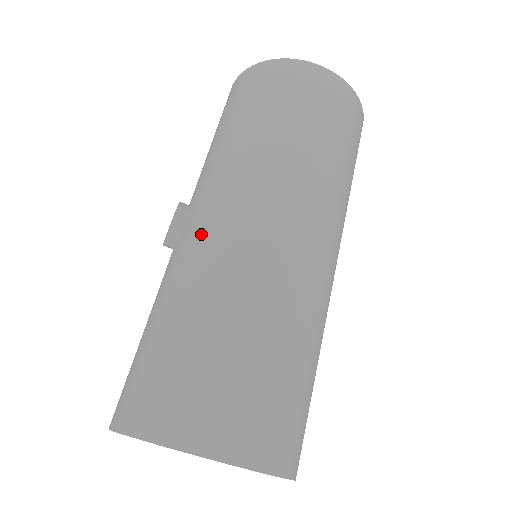
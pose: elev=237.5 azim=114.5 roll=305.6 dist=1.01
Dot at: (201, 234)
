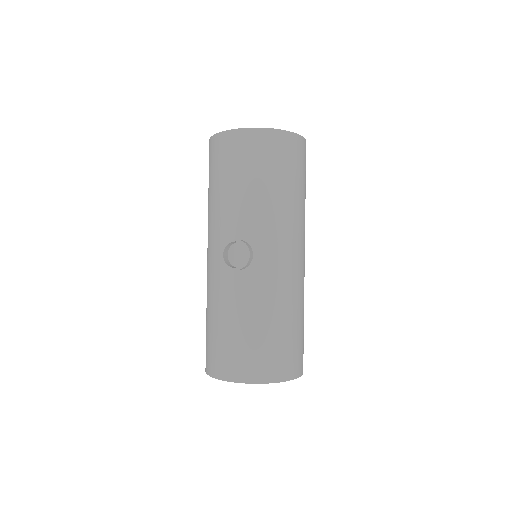
Dot at: (271, 269)
